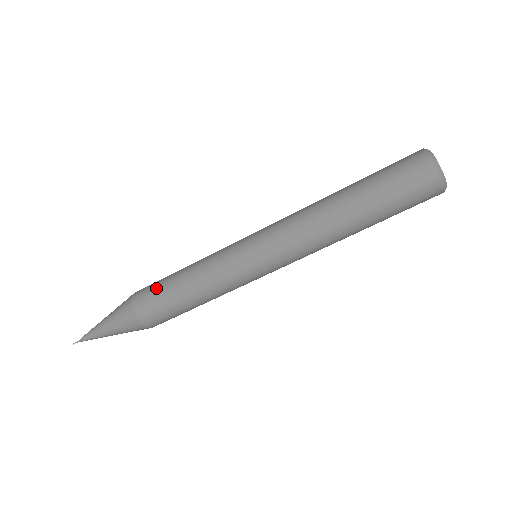
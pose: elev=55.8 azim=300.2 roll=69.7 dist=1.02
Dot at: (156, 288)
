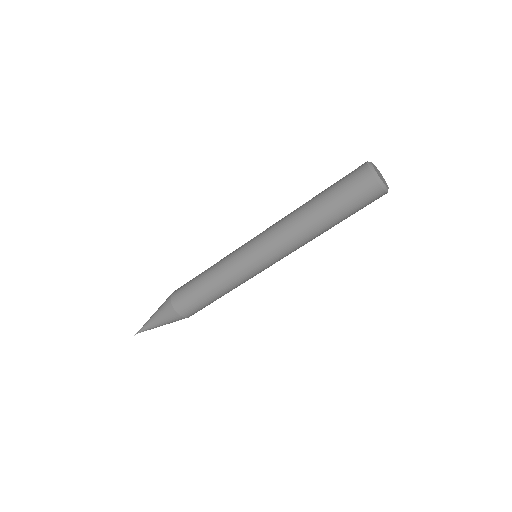
Dot at: (187, 289)
